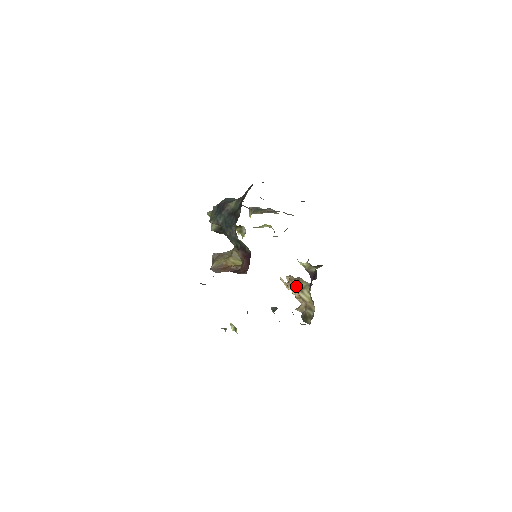
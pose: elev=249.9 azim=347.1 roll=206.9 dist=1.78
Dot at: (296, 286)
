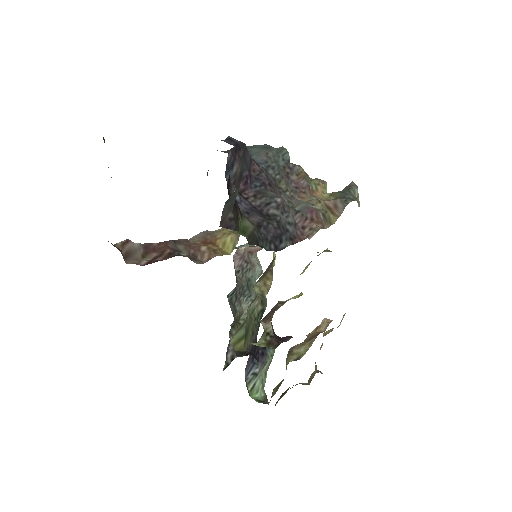
Dot at: (303, 342)
